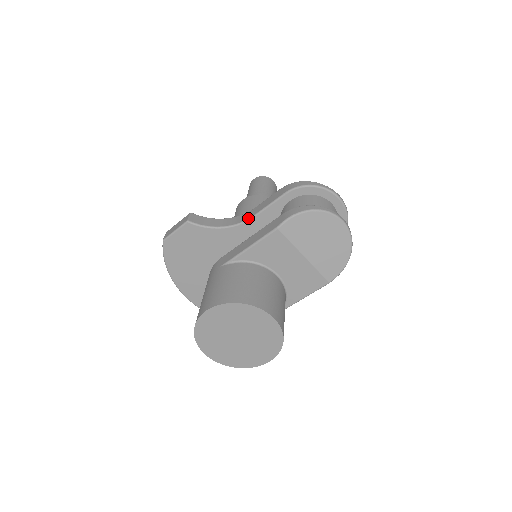
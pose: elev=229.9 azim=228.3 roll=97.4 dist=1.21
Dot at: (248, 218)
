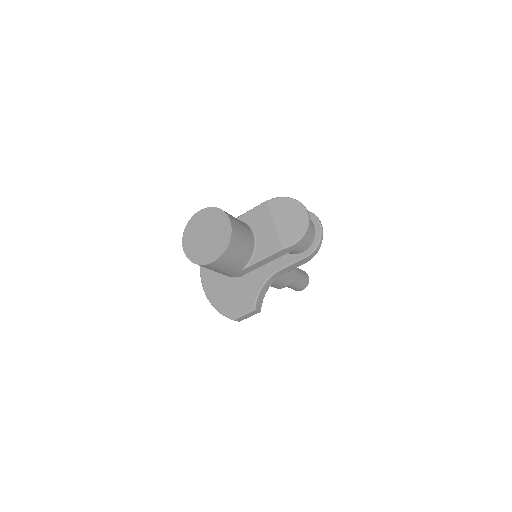
Dot at: occluded
